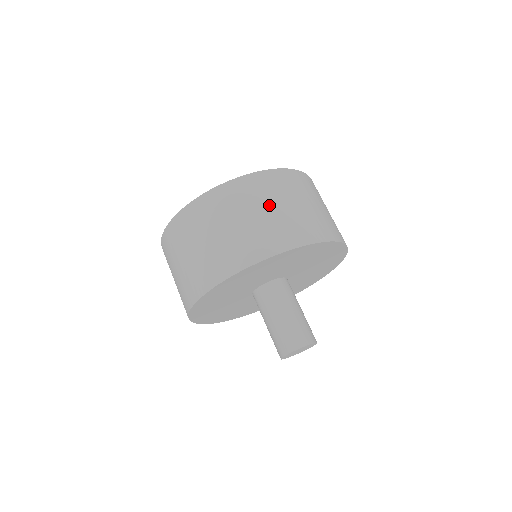
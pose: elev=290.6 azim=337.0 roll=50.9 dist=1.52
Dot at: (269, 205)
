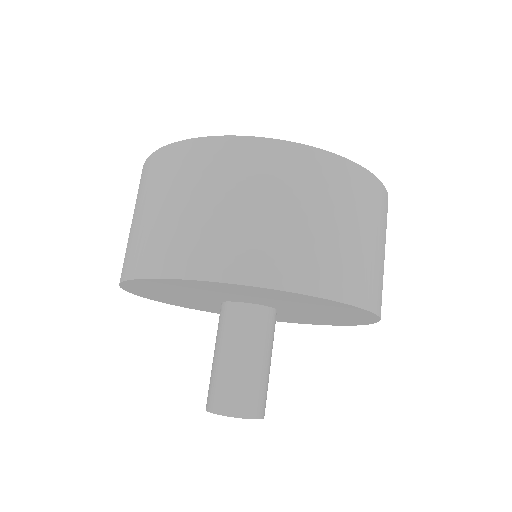
Dot at: (365, 228)
